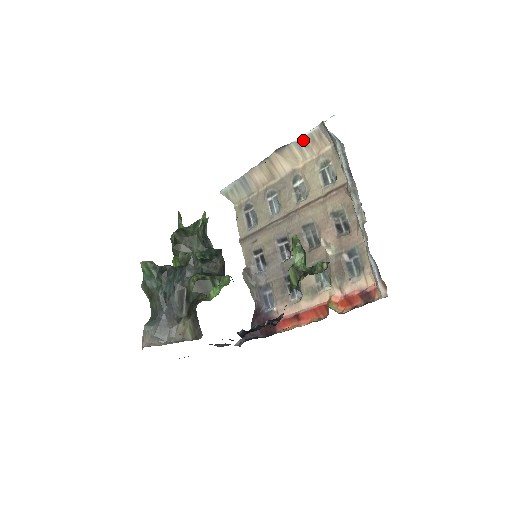
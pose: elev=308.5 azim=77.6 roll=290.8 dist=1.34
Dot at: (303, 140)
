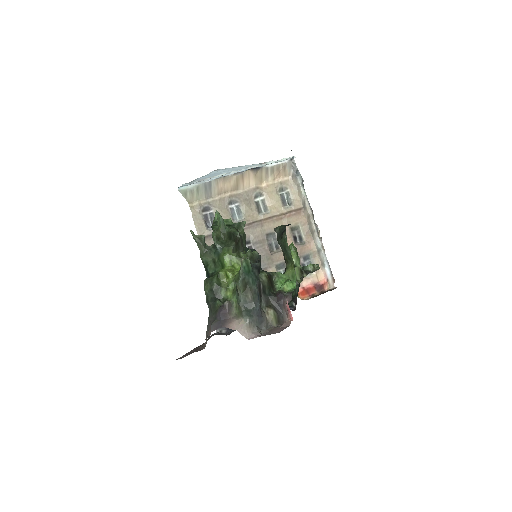
Dot at: (272, 167)
